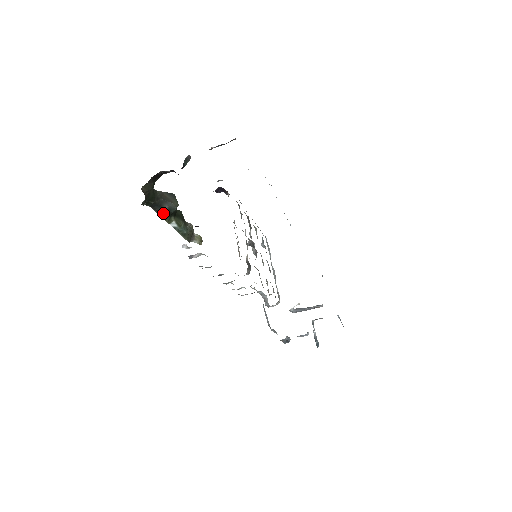
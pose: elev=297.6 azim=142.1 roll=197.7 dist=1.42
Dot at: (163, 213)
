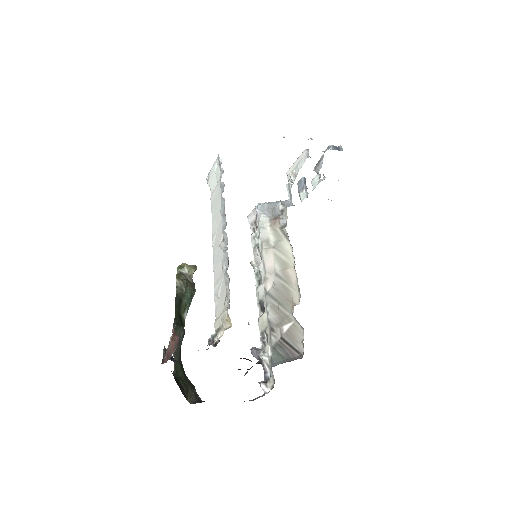
Dot at: occluded
